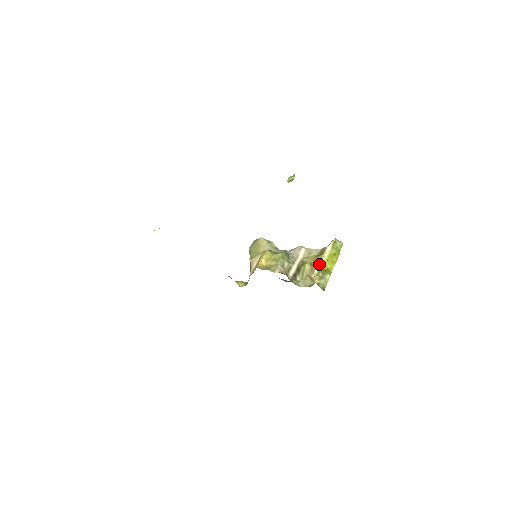
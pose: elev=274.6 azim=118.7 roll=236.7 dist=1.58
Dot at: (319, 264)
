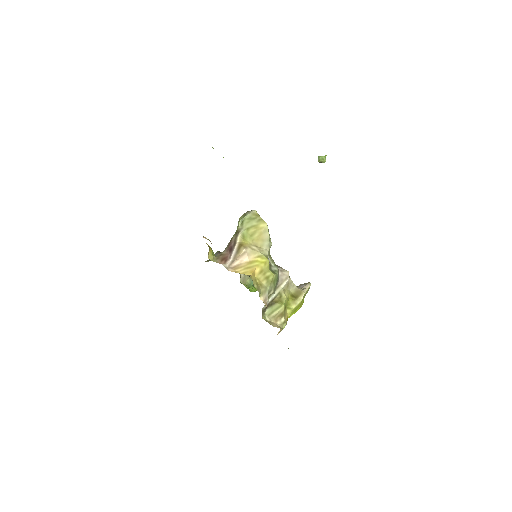
Dot at: (289, 310)
